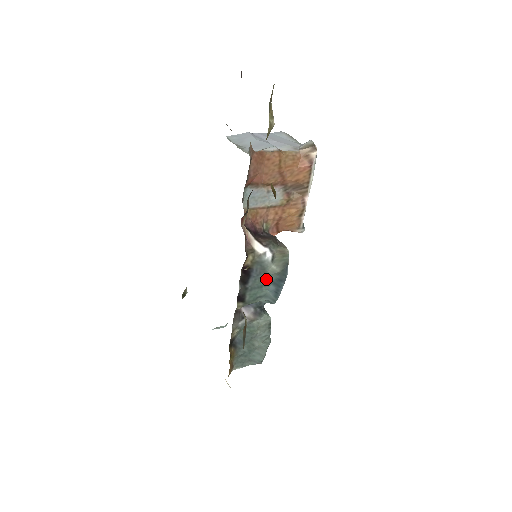
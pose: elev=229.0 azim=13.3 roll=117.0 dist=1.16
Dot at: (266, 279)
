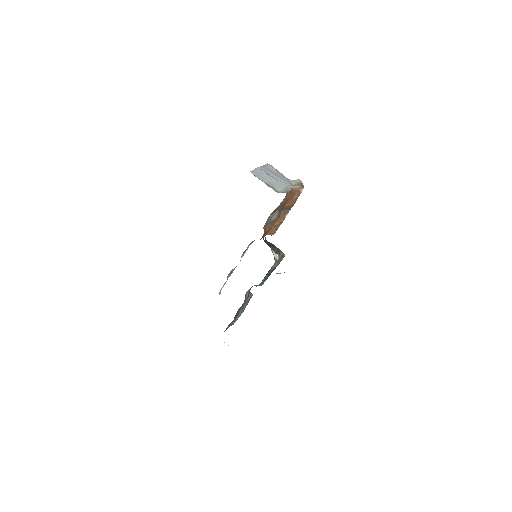
Dot at: occluded
